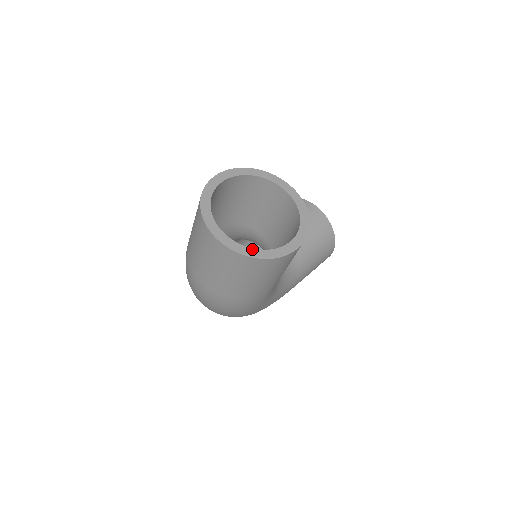
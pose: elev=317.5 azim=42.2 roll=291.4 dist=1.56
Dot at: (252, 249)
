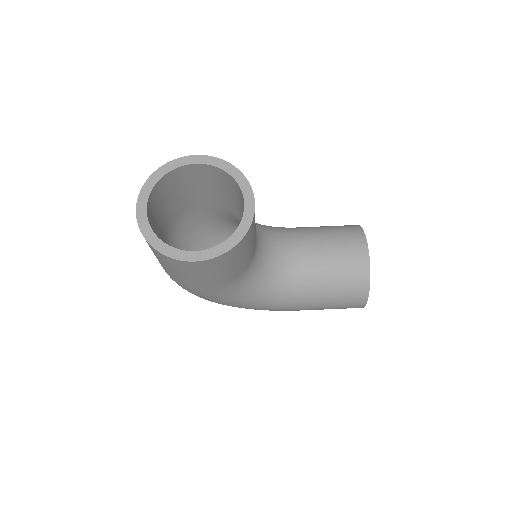
Dot at: (156, 236)
